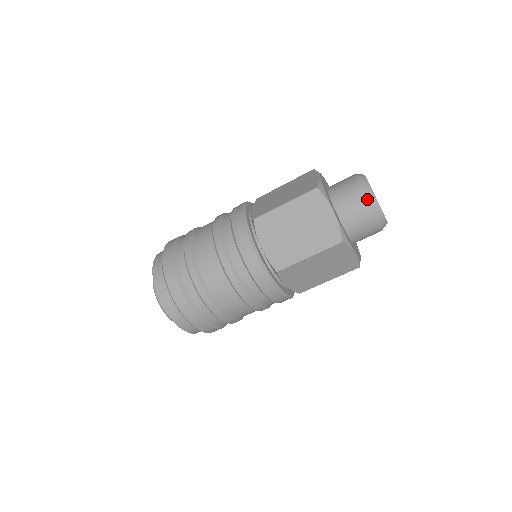
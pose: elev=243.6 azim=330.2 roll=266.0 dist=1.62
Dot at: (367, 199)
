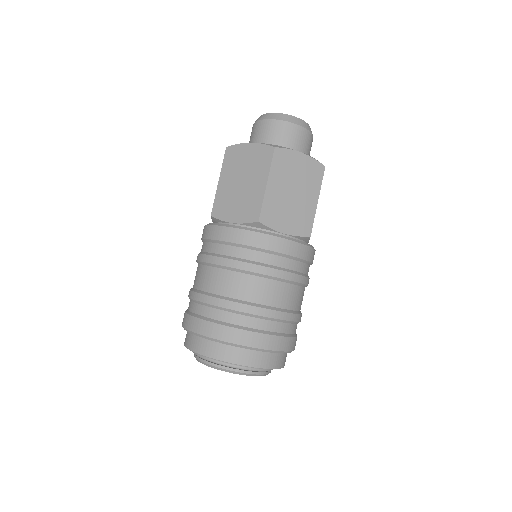
Dot at: (267, 119)
